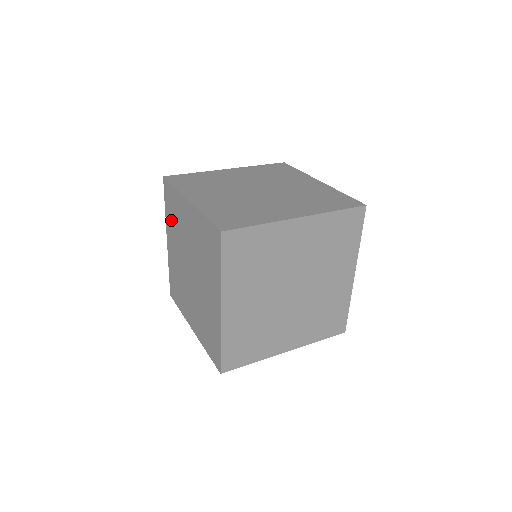
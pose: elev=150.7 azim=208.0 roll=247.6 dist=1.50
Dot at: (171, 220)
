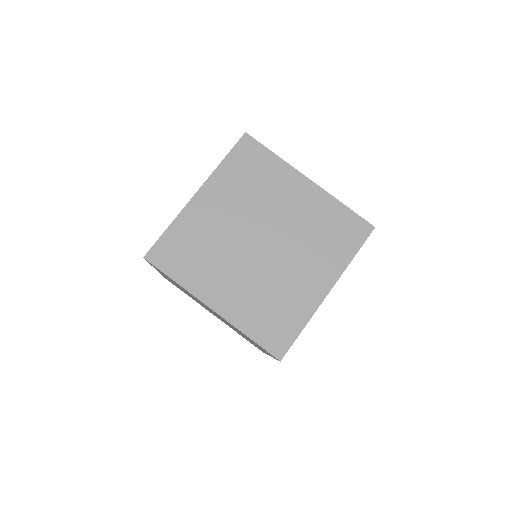
Dot at: occluded
